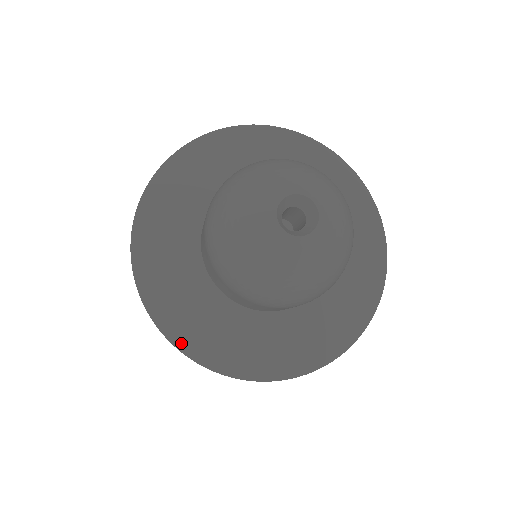
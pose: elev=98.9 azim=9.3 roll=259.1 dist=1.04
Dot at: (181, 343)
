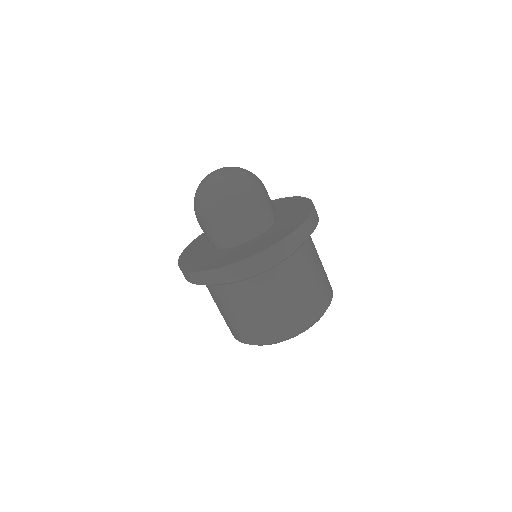
Dot at: (181, 263)
